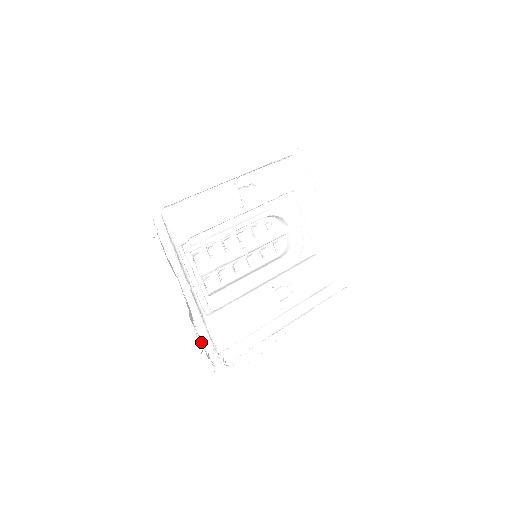
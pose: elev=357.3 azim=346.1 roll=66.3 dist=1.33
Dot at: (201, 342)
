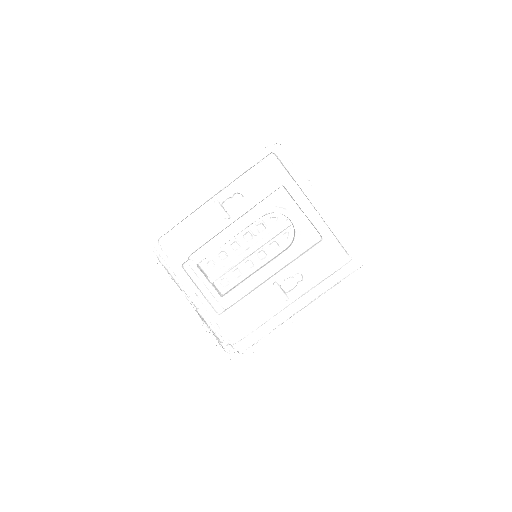
Dot at: (214, 338)
